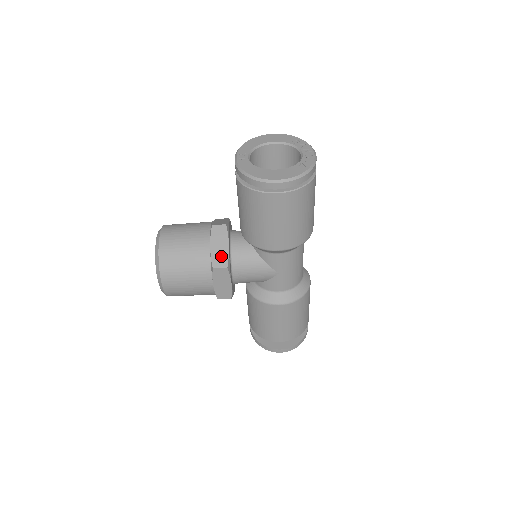
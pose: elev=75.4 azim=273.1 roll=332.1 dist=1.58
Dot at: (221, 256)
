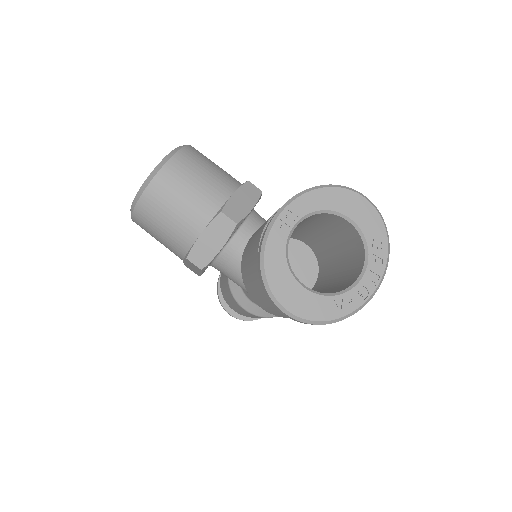
Dot at: (204, 253)
